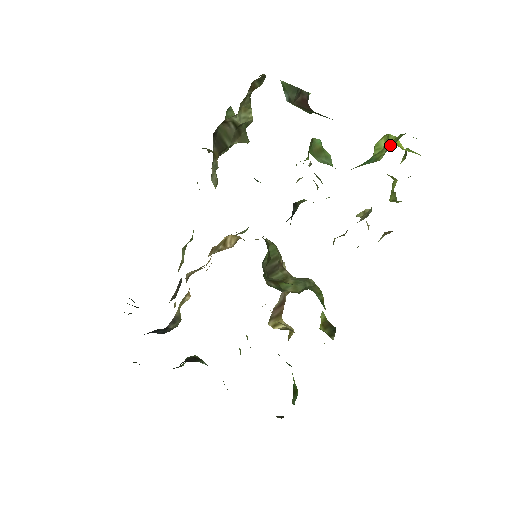
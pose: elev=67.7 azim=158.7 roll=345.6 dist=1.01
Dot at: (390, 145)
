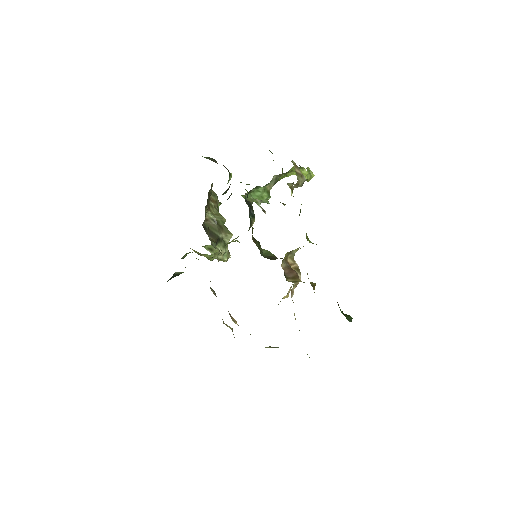
Dot at: occluded
